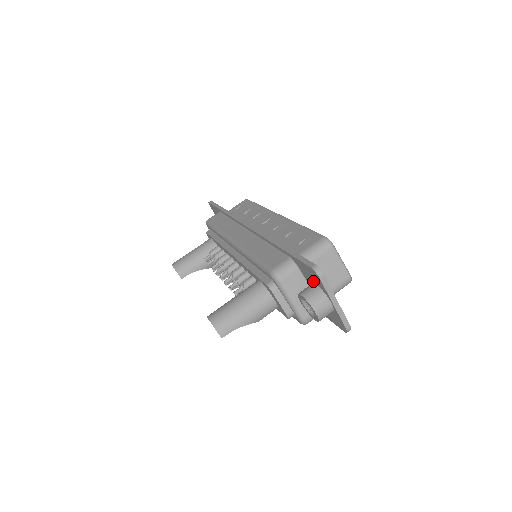
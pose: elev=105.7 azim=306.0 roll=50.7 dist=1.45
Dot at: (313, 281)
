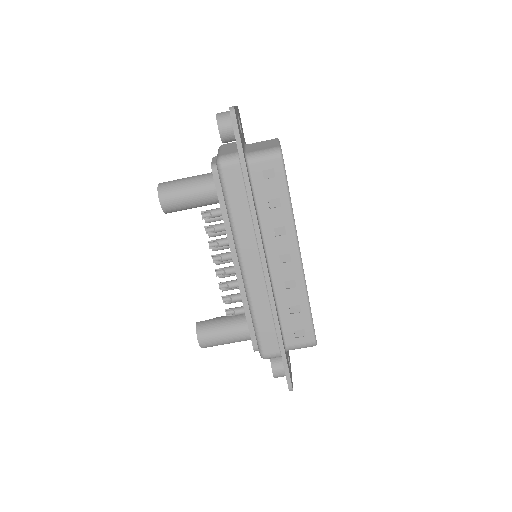
Dot at: occluded
